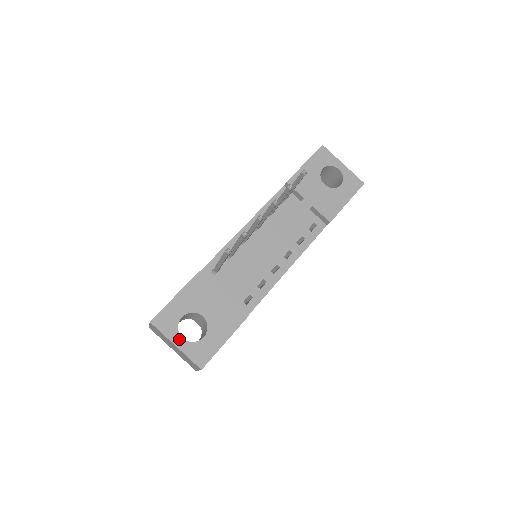
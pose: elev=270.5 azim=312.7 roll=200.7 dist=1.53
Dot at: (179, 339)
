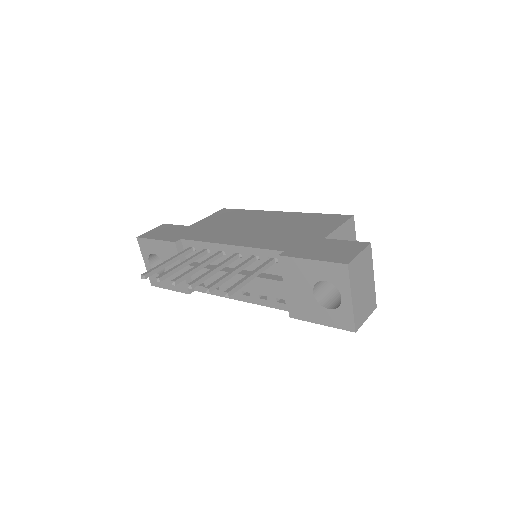
Dot at: (147, 261)
